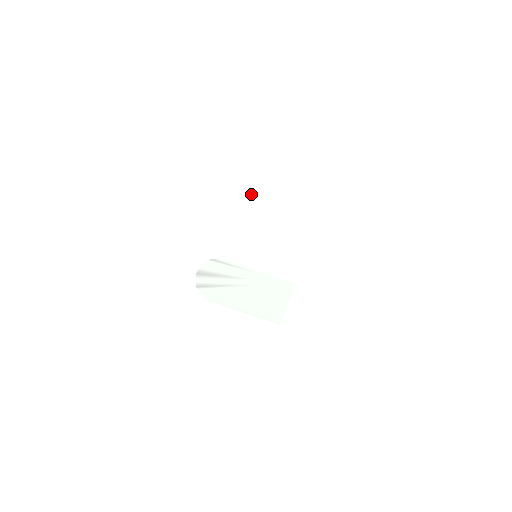
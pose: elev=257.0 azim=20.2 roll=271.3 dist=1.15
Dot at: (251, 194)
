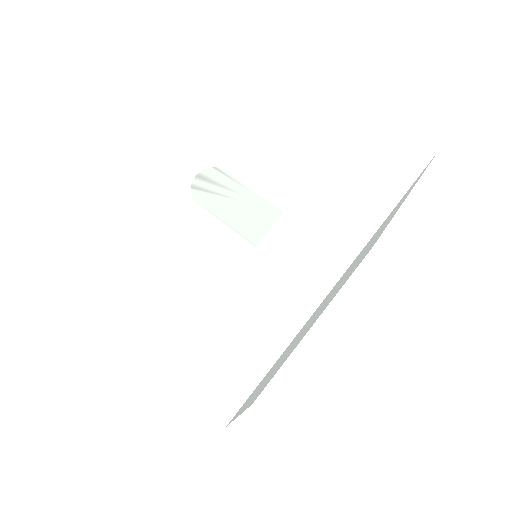
Dot at: (269, 125)
